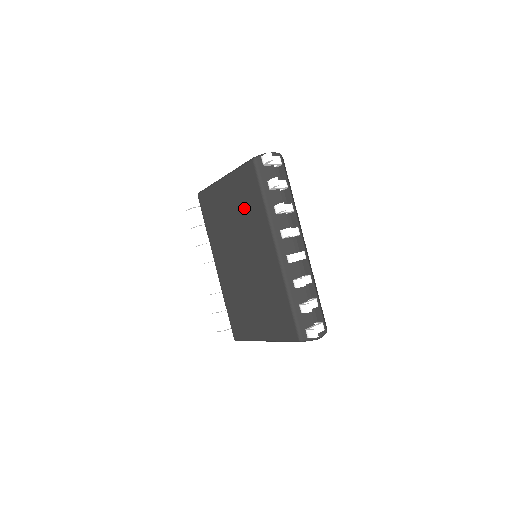
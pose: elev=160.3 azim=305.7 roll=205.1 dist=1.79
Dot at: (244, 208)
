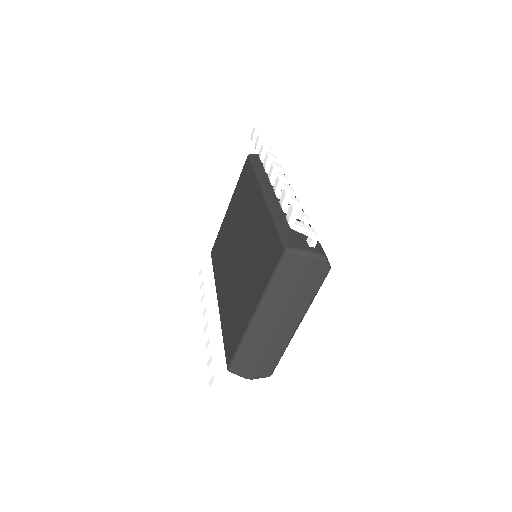
Dot at: (241, 201)
